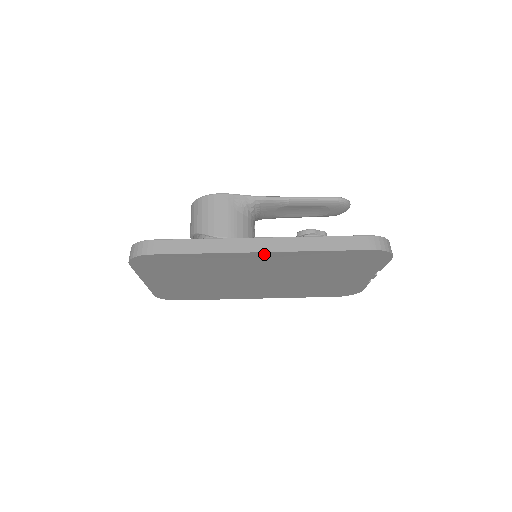
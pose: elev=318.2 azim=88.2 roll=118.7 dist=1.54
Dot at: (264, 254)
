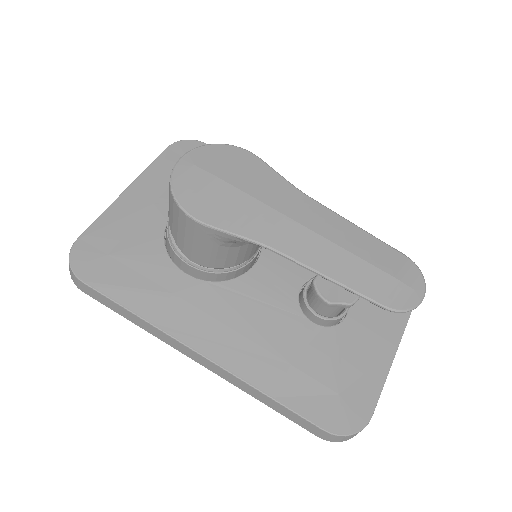
Dot at: occluded
